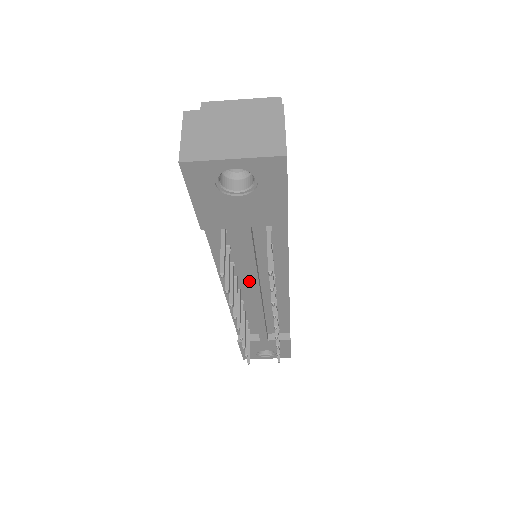
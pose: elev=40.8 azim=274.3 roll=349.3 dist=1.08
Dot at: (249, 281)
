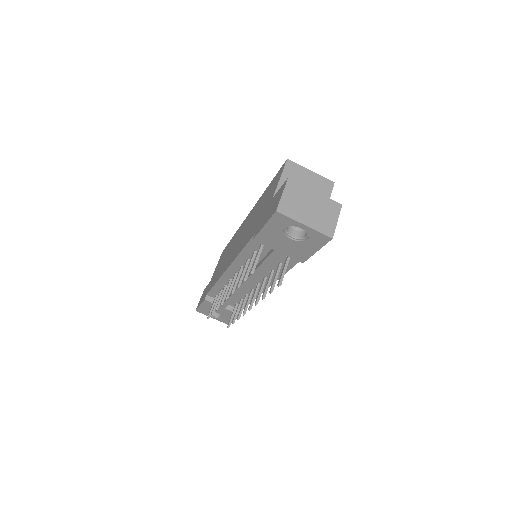
Dot at: (251, 275)
